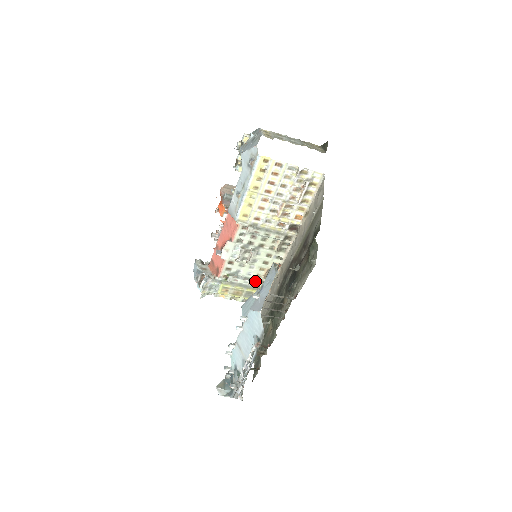
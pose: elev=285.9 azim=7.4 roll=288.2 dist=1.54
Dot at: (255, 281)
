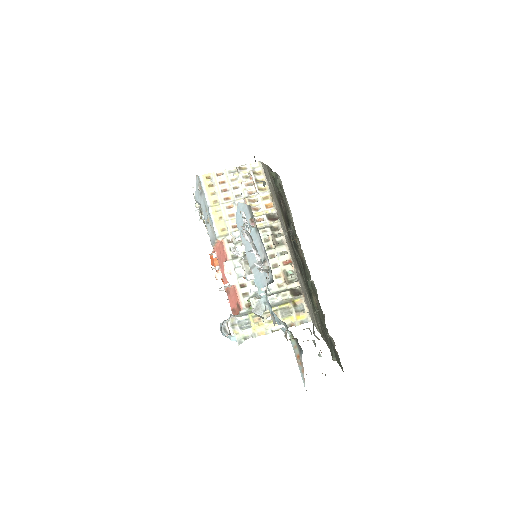
Dot at: (280, 292)
